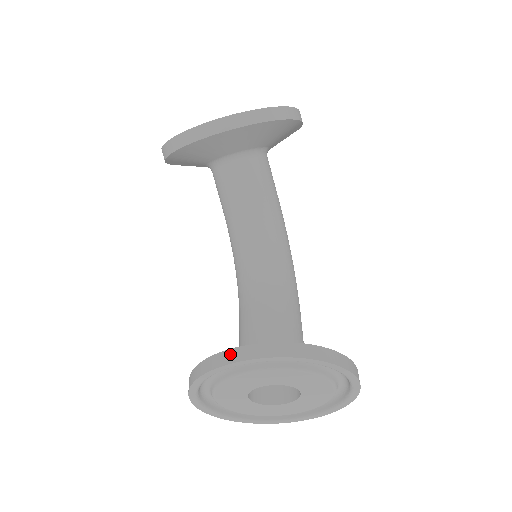
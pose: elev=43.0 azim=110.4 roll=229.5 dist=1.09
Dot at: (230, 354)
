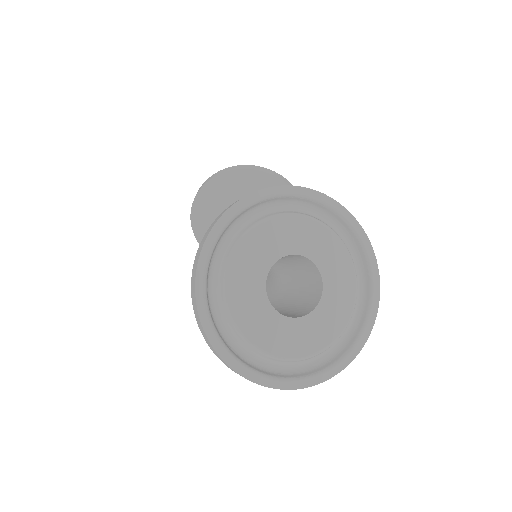
Dot at: occluded
